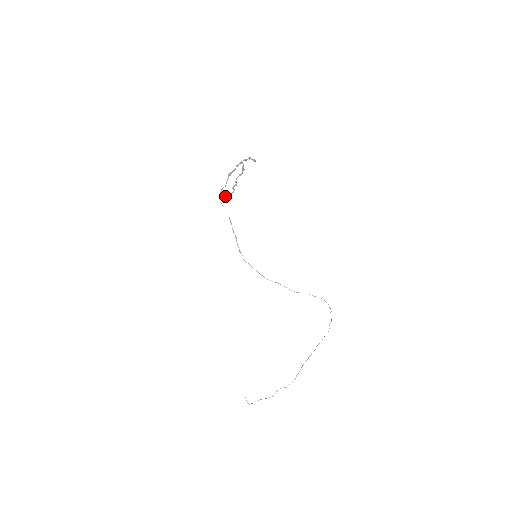
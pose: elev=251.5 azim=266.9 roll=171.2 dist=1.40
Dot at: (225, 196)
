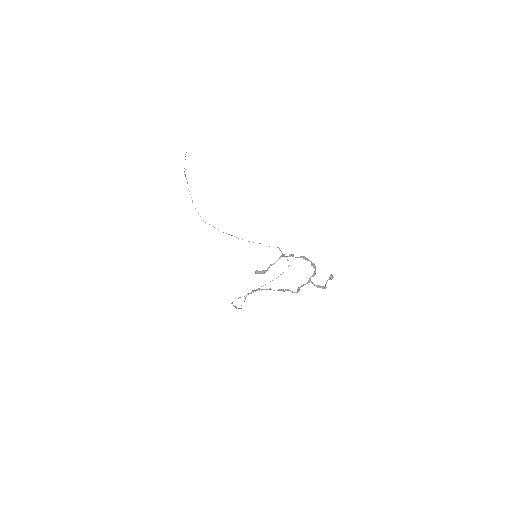
Dot at: (261, 273)
